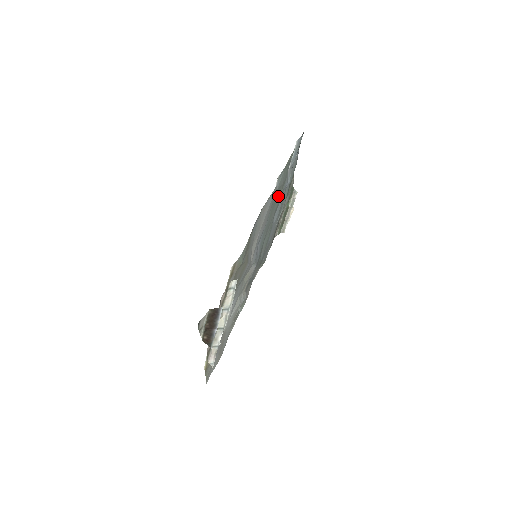
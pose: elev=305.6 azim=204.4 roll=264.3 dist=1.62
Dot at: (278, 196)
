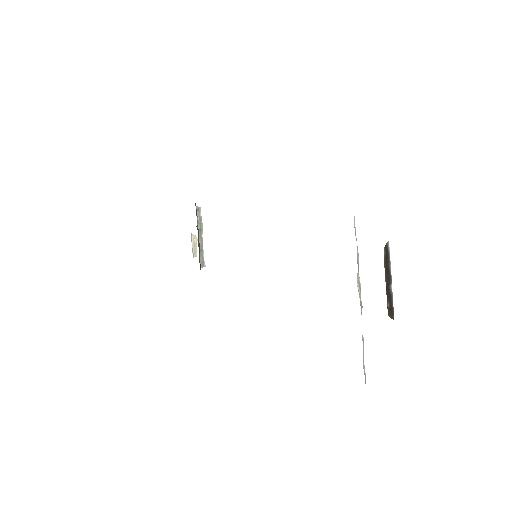
Dot at: occluded
